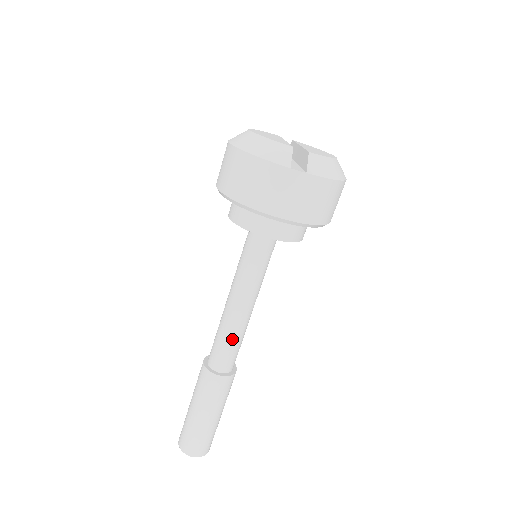
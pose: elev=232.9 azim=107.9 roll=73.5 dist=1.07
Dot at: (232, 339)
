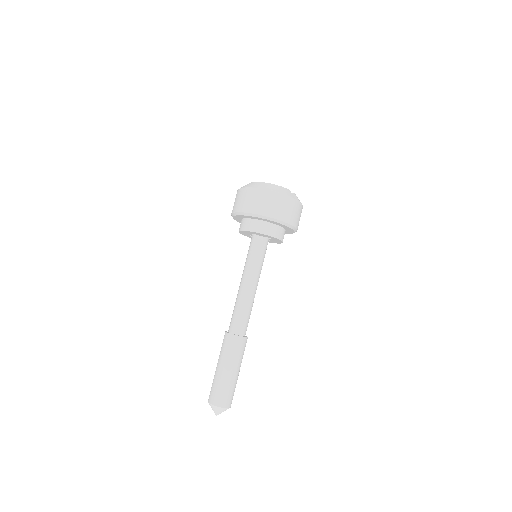
Dot at: (250, 310)
